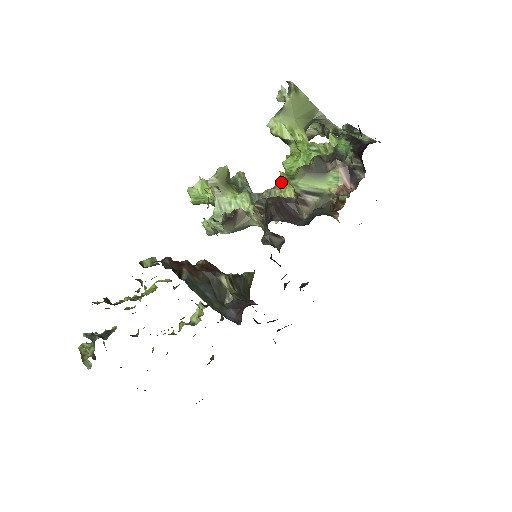
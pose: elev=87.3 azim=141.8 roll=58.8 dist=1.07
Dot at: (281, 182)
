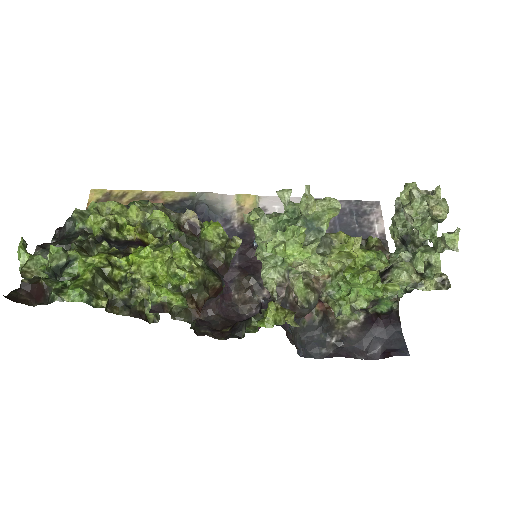
Dot at: (341, 252)
